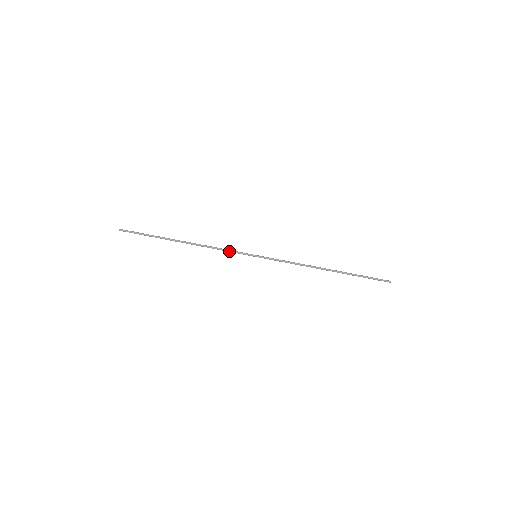
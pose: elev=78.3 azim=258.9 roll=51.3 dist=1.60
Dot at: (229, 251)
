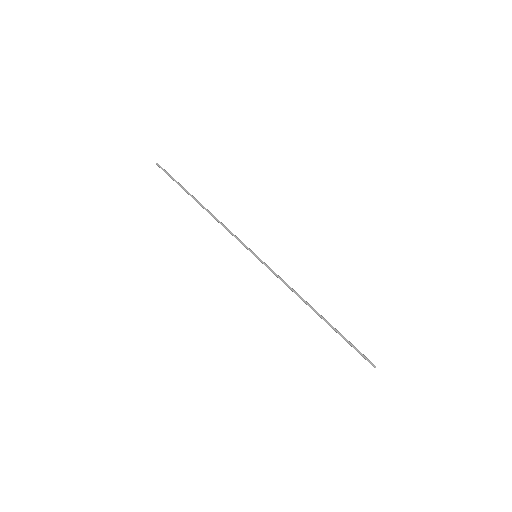
Dot at: (234, 236)
